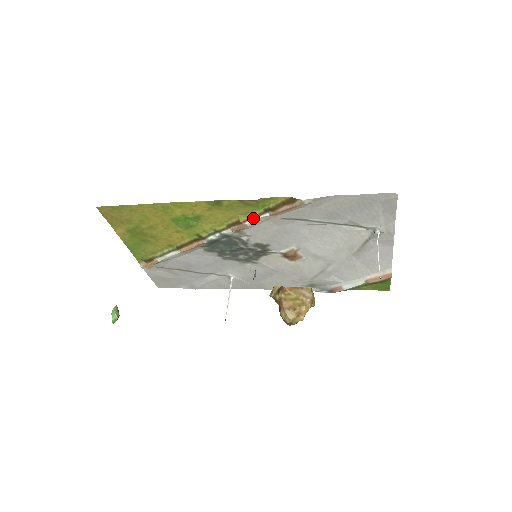
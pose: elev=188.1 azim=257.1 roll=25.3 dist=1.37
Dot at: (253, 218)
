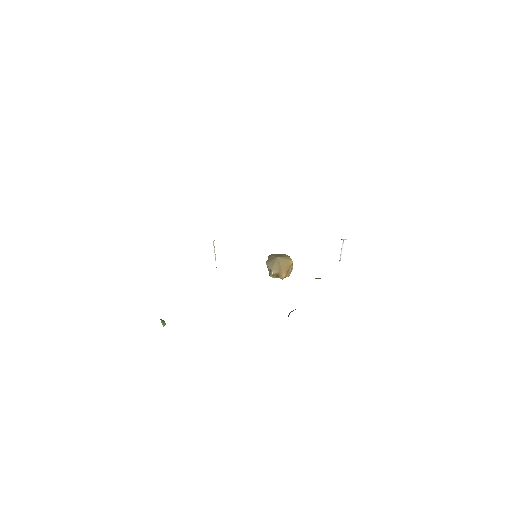
Dot at: occluded
